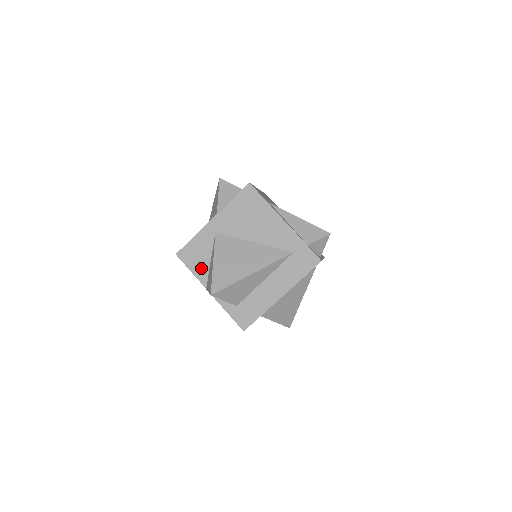
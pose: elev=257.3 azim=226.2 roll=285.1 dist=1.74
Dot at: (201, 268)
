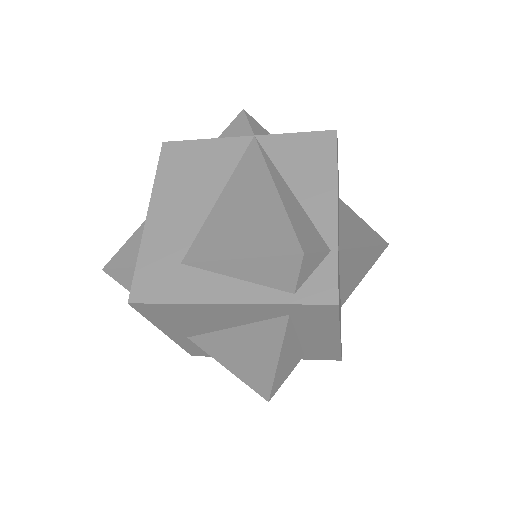
Dot at: occluded
